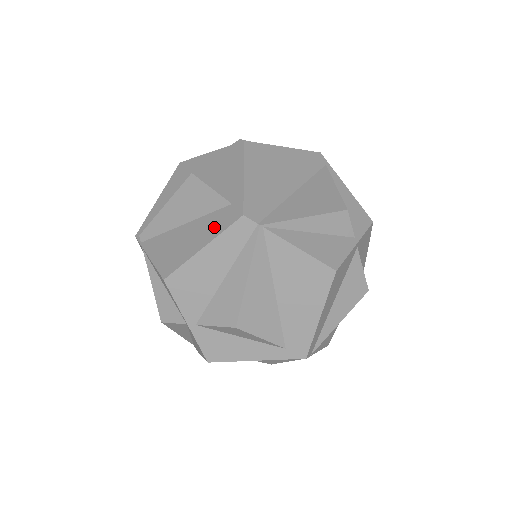
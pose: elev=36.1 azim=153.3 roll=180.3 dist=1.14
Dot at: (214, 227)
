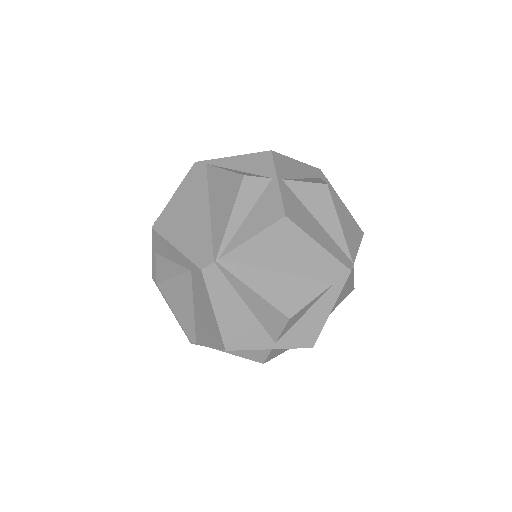
Dot at: (202, 294)
